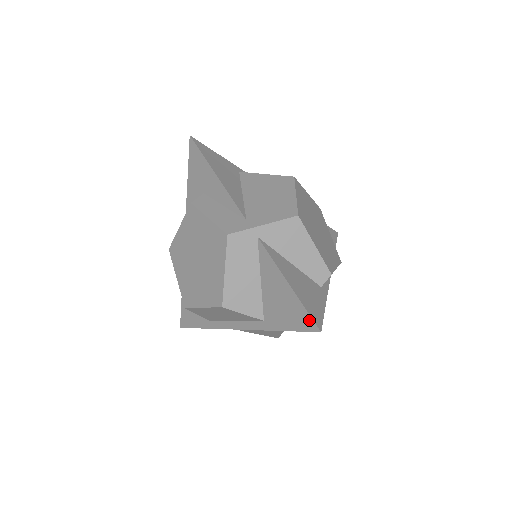
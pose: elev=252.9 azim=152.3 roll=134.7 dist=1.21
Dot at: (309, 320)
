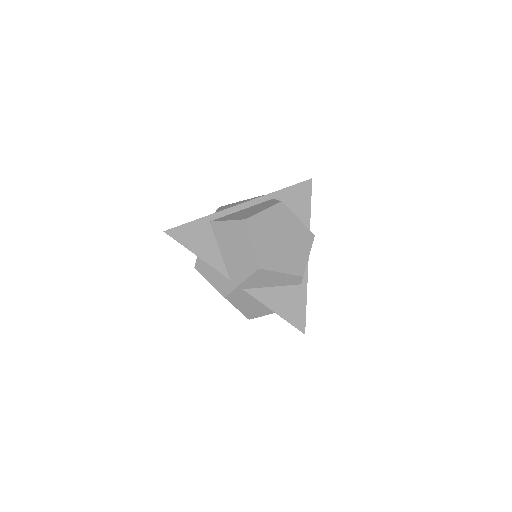
Dot at: occluded
